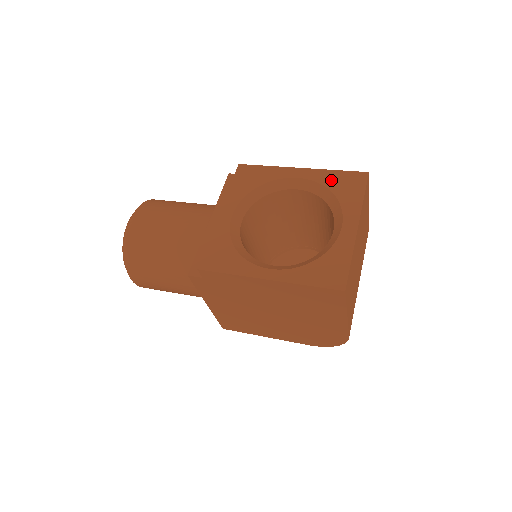
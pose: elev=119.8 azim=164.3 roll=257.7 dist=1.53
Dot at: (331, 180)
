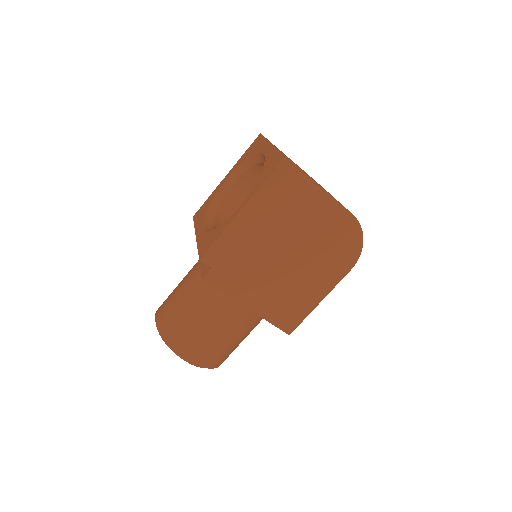
Dot at: (244, 157)
